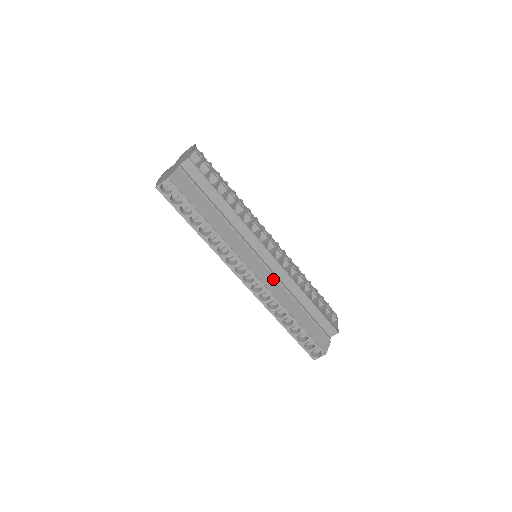
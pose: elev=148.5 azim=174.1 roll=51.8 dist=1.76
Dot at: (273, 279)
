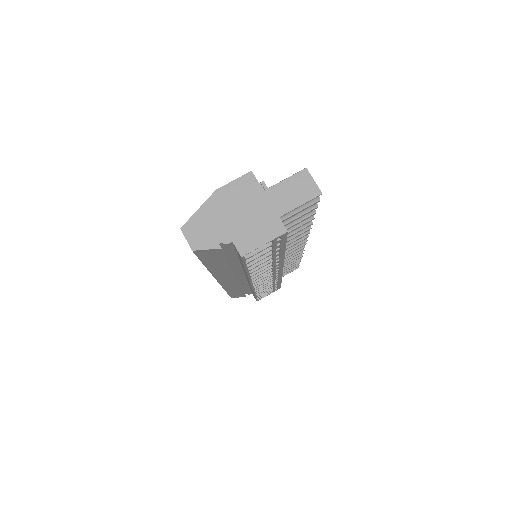
Dot at: (236, 284)
